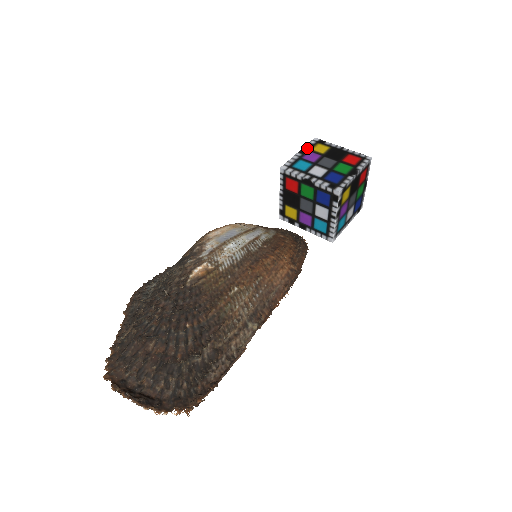
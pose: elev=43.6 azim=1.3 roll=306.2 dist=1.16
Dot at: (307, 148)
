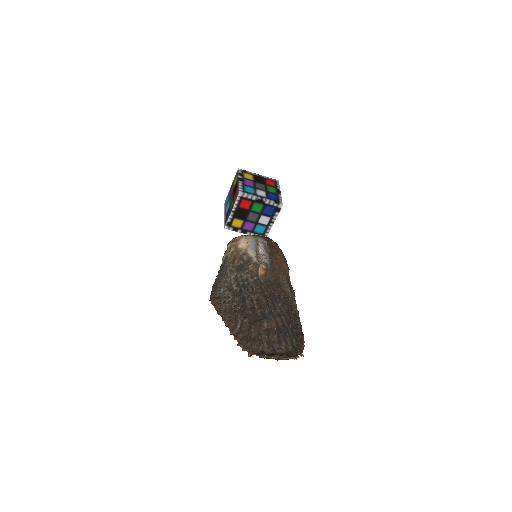
Dot at: (241, 177)
